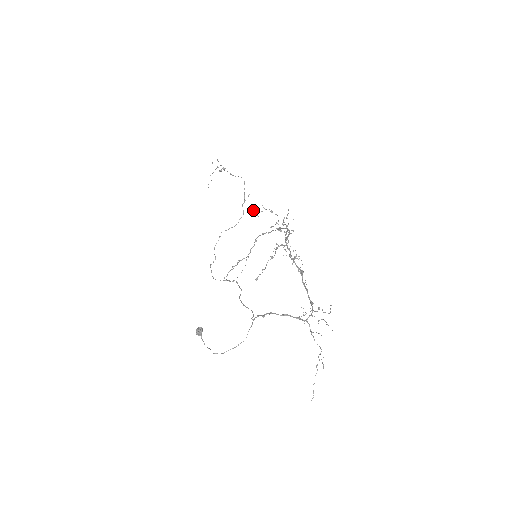
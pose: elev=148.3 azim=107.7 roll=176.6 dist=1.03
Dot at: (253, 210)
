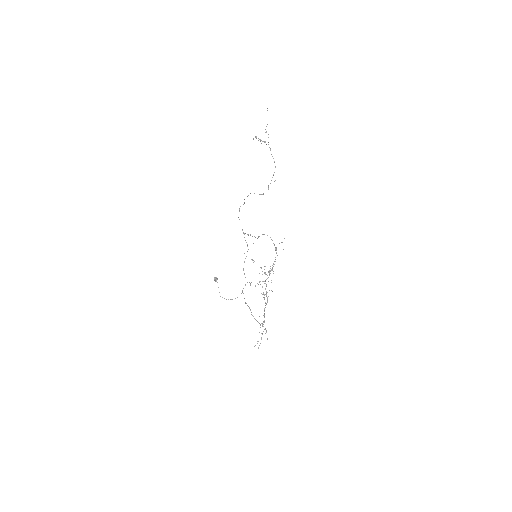
Dot at: (252, 260)
